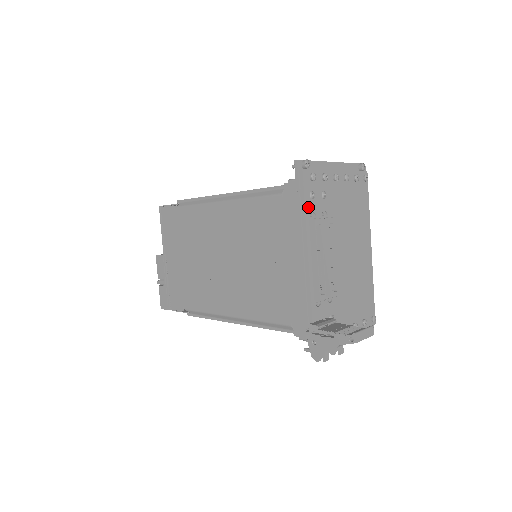
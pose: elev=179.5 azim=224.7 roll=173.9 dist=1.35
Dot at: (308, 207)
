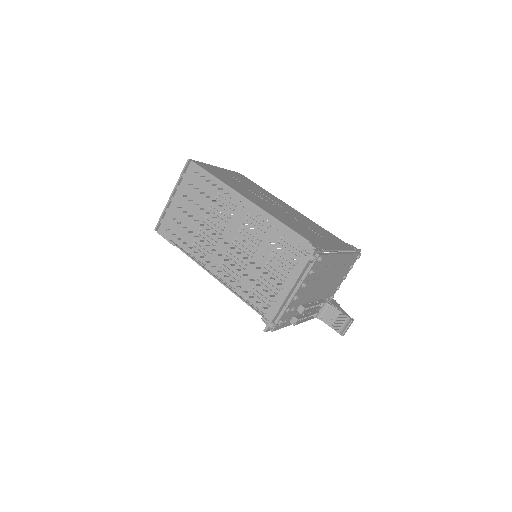
Dot at: (286, 324)
